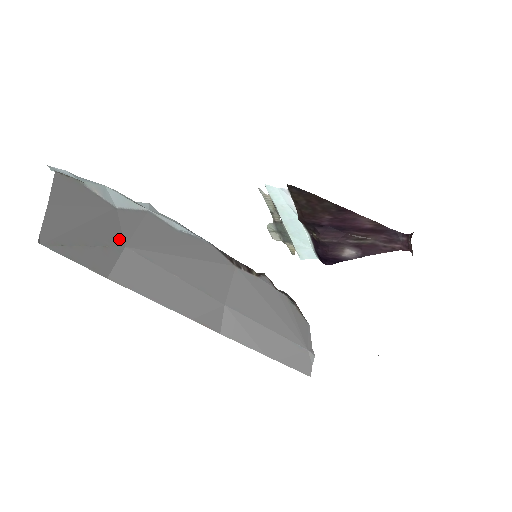
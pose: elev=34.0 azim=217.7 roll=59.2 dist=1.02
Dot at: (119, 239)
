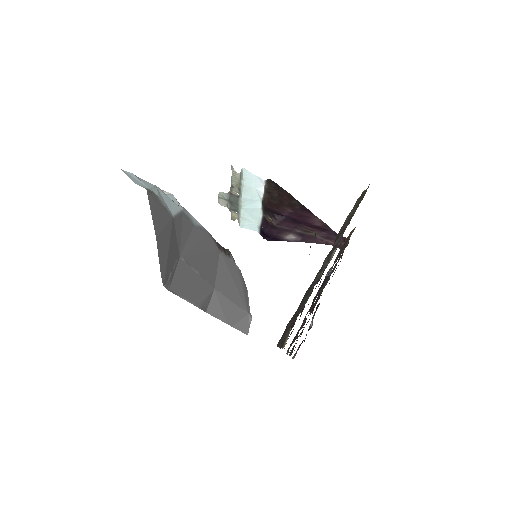
Dot at: (177, 251)
